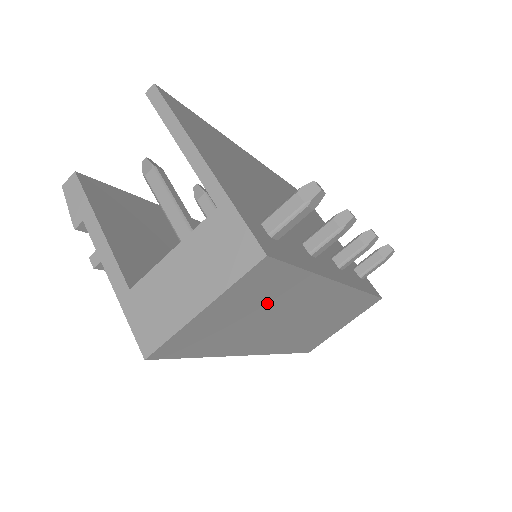
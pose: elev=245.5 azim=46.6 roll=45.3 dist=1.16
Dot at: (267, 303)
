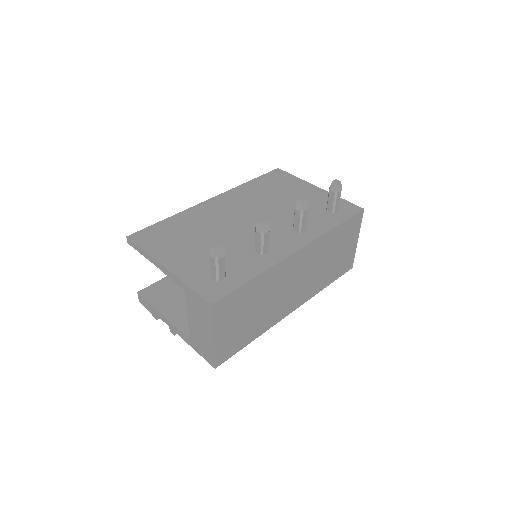
Dot at: (252, 303)
